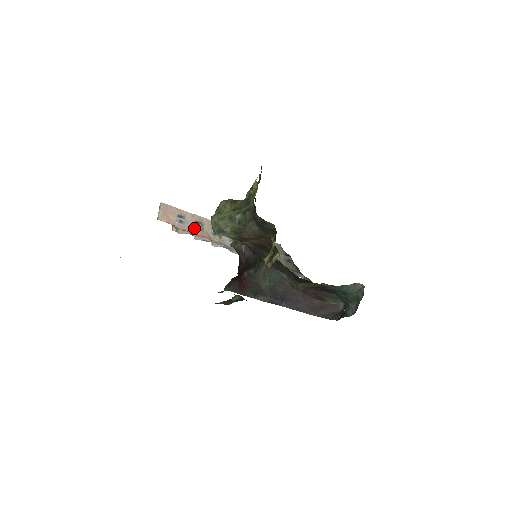
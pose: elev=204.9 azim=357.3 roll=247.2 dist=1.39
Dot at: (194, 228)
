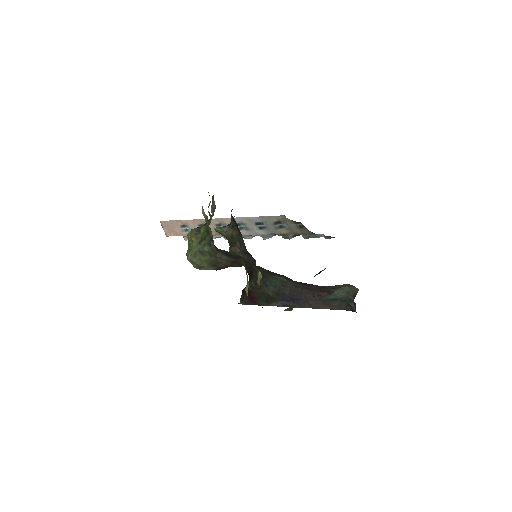
Dot at: occluded
